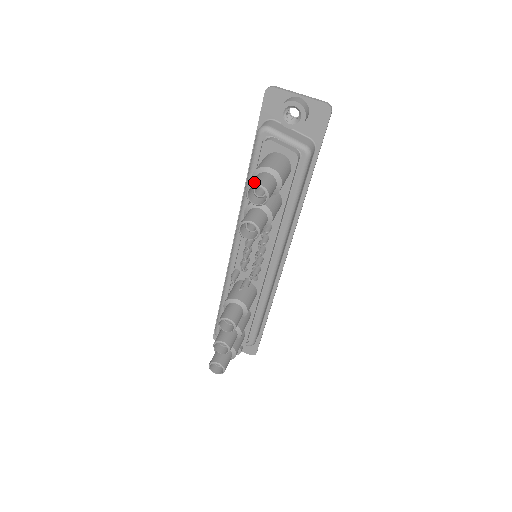
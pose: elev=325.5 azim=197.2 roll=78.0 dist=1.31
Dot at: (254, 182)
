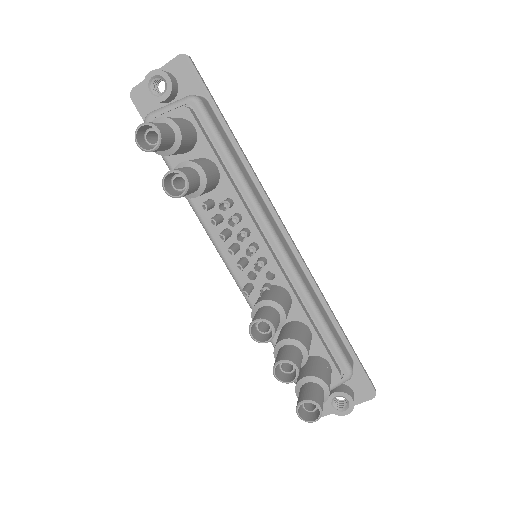
Dot at: (137, 131)
